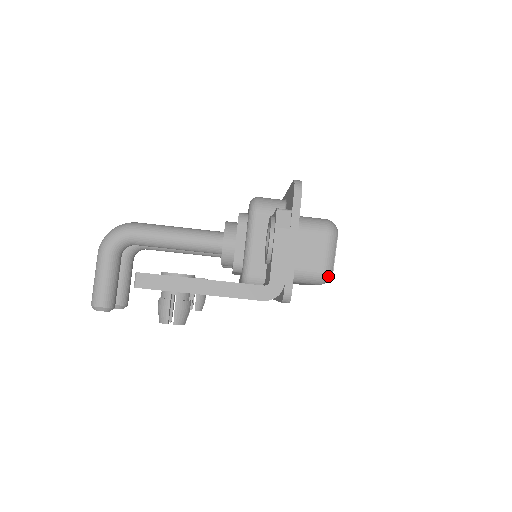
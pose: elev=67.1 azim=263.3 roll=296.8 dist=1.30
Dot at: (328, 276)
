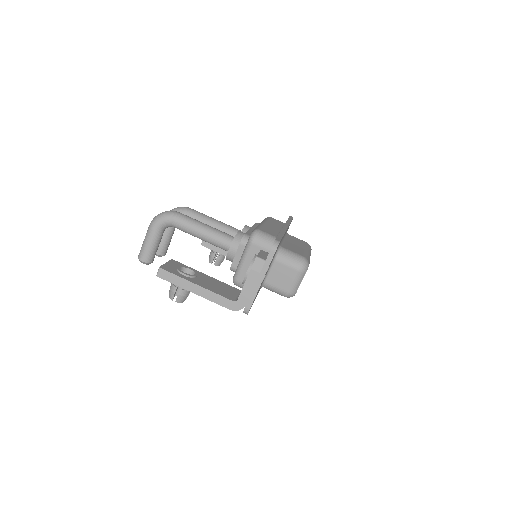
Dot at: (291, 295)
